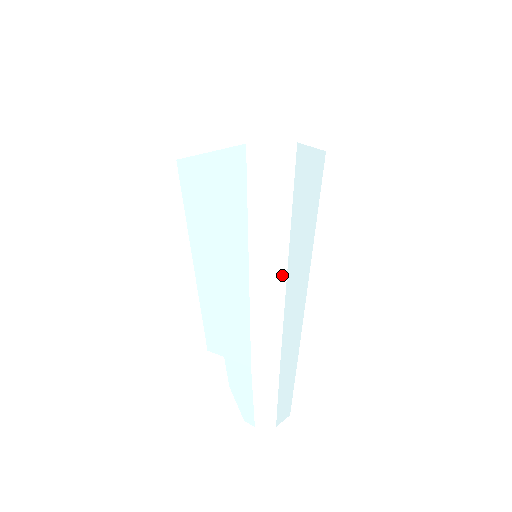
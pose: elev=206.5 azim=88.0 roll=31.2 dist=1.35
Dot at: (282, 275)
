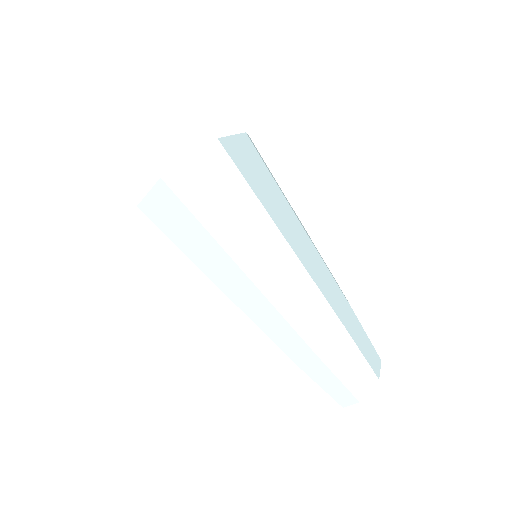
Dot at: (249, 285)
